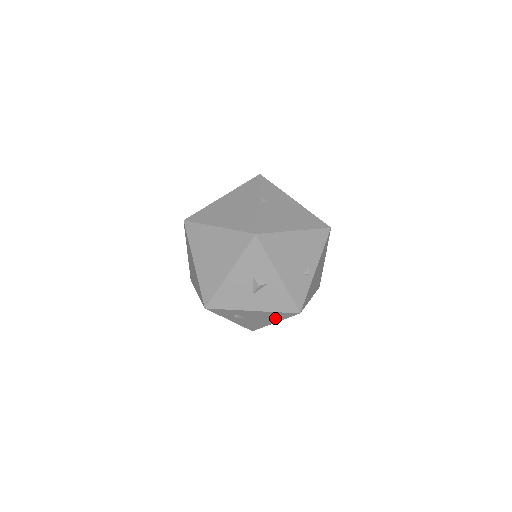
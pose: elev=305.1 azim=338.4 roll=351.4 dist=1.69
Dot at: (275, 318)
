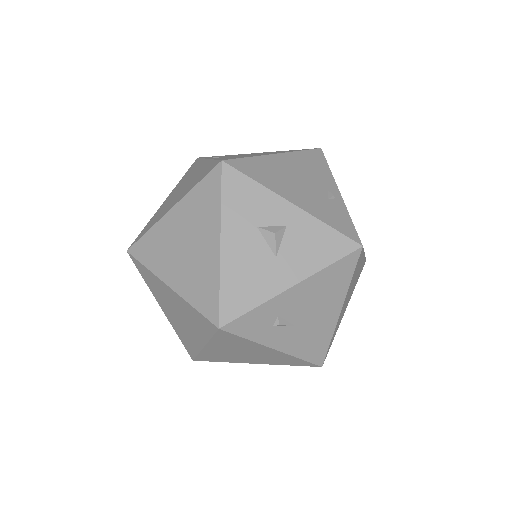
Dot at: (335, 292)
